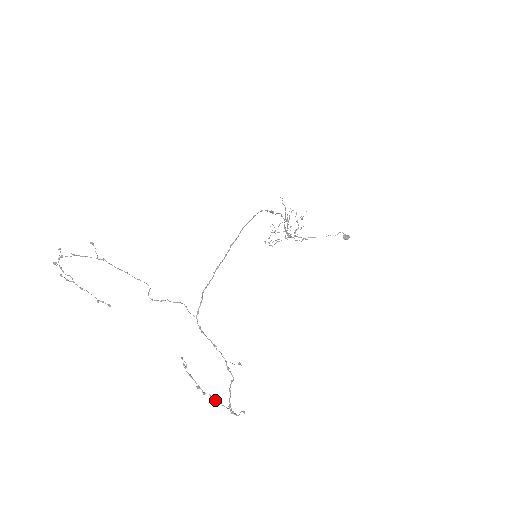
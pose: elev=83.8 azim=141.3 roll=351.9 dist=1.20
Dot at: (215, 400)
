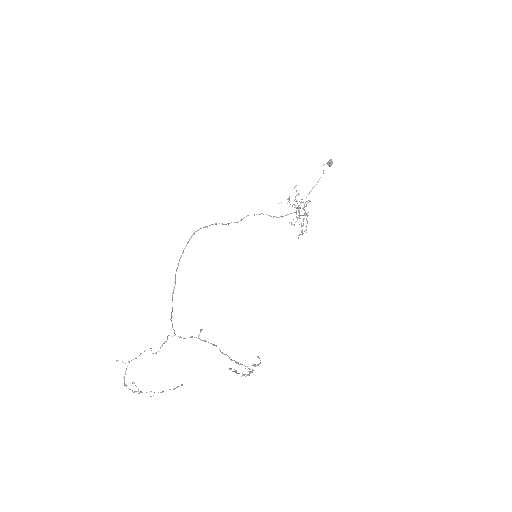
Dot at: (252, 371)
